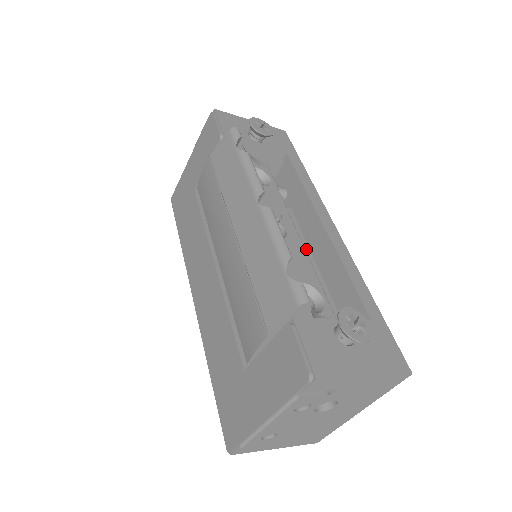
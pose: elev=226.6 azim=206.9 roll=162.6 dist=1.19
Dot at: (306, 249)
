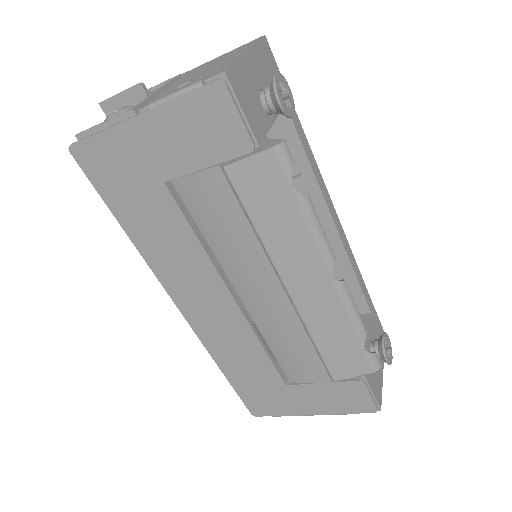
Dot at: occluded
